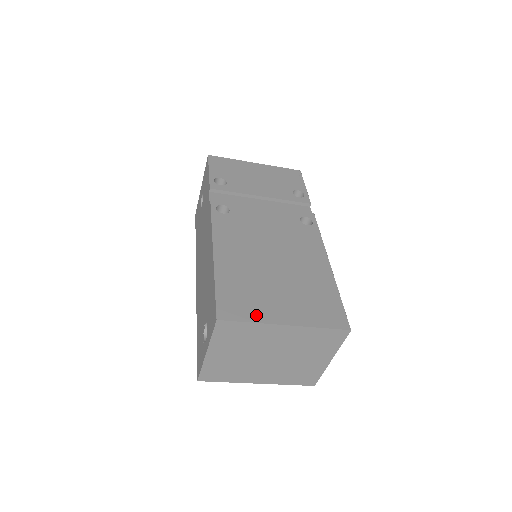
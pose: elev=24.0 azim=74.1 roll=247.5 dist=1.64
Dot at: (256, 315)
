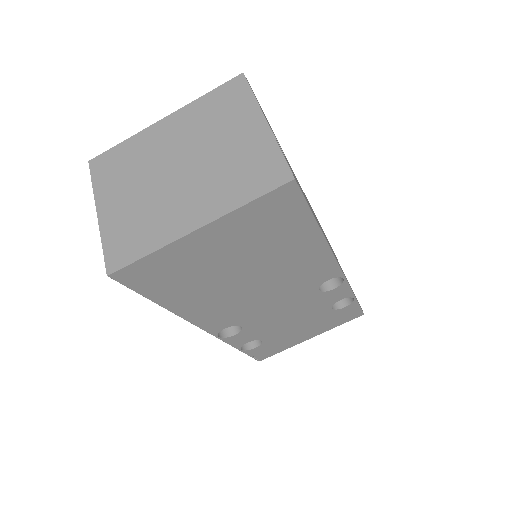
Dot at: occluded
